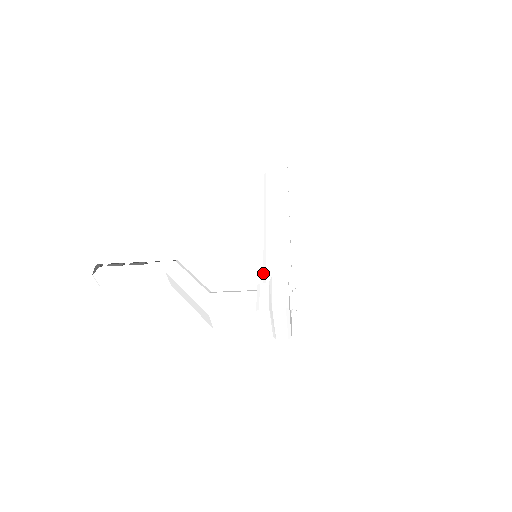
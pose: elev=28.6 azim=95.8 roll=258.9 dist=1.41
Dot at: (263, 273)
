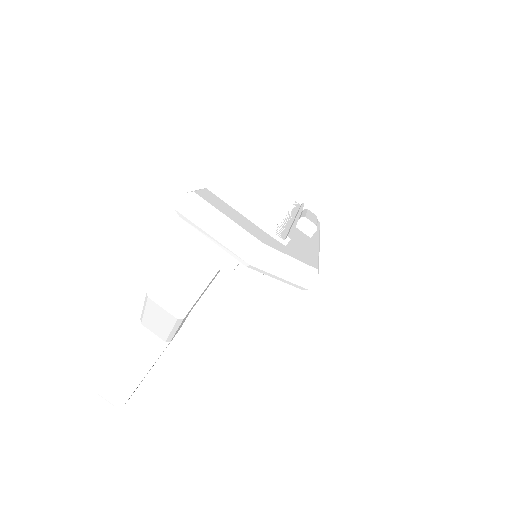
Dot at: occluded
